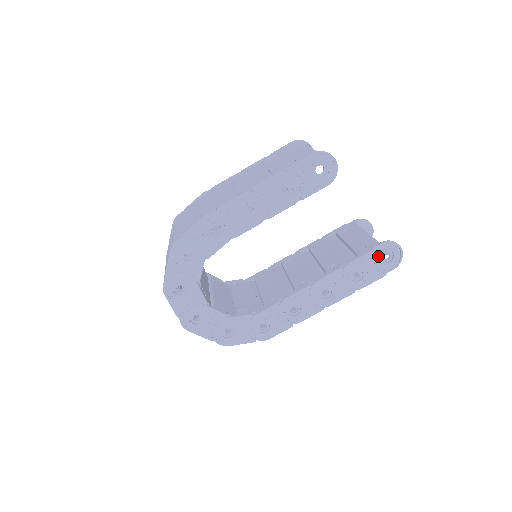
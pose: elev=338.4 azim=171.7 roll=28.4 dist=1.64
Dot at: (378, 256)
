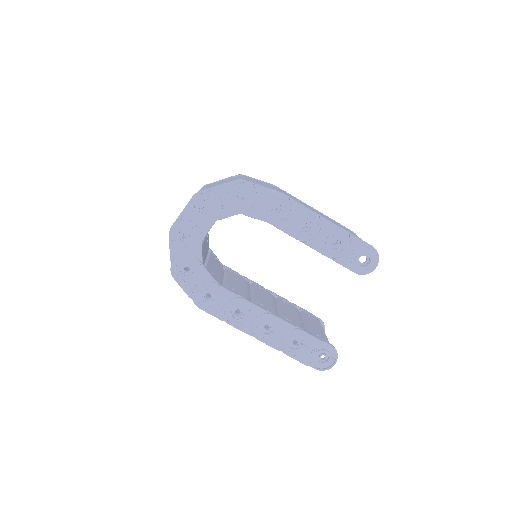
Dot at: (319, 349)
